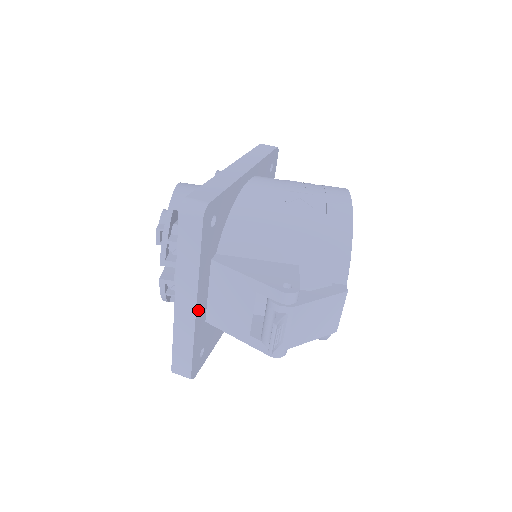
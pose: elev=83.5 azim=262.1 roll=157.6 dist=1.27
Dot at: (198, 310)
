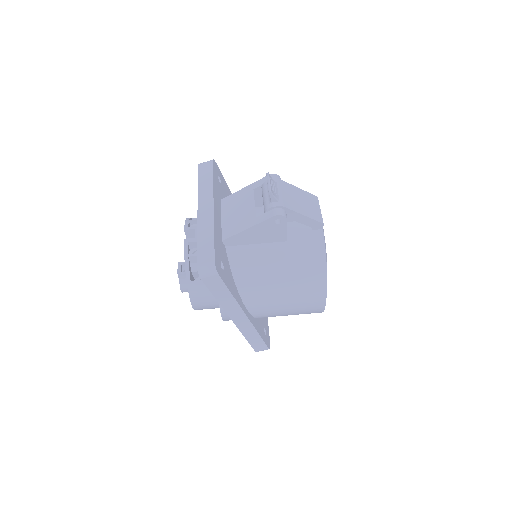
Dot at: (215, 214)
